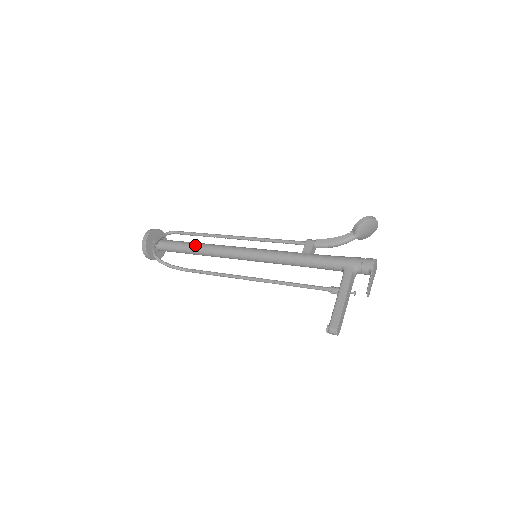
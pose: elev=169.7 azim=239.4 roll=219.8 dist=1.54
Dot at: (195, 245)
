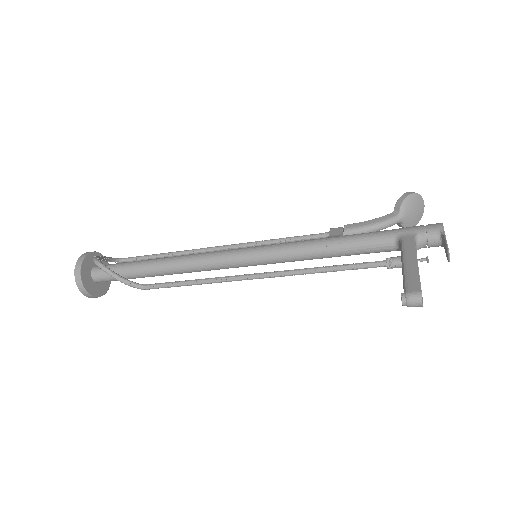
Dot at: (160, 258)
